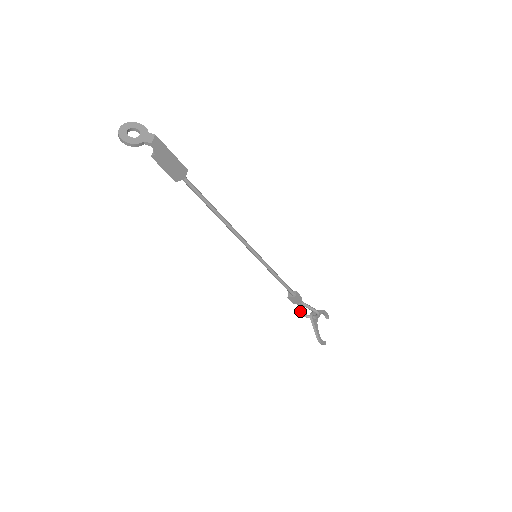
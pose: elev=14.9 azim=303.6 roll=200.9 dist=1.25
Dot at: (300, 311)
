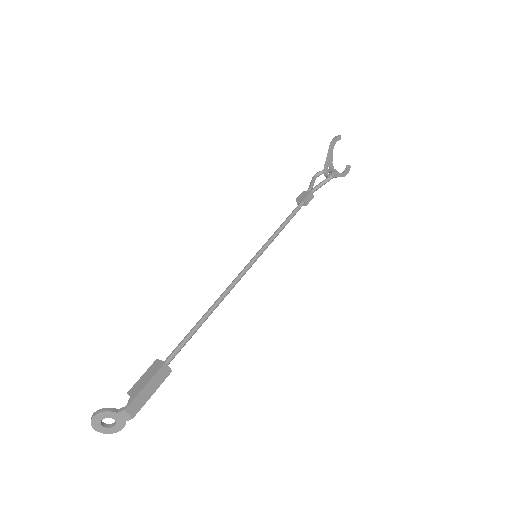
Dot at: (313, 183)
